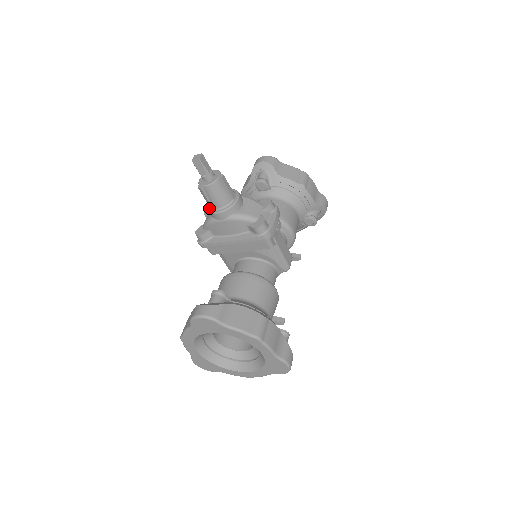
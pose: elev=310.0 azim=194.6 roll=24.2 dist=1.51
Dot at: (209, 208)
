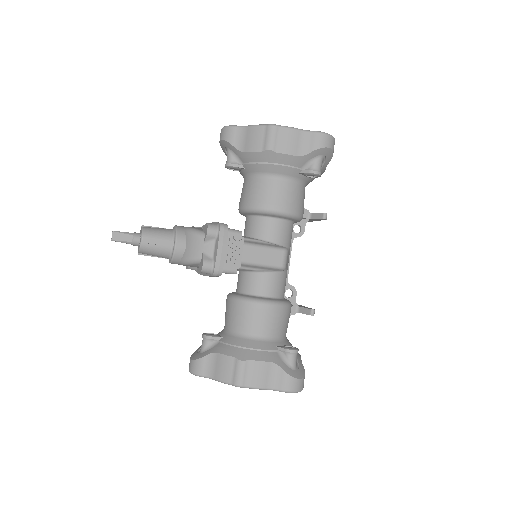
Dot at: occluded
